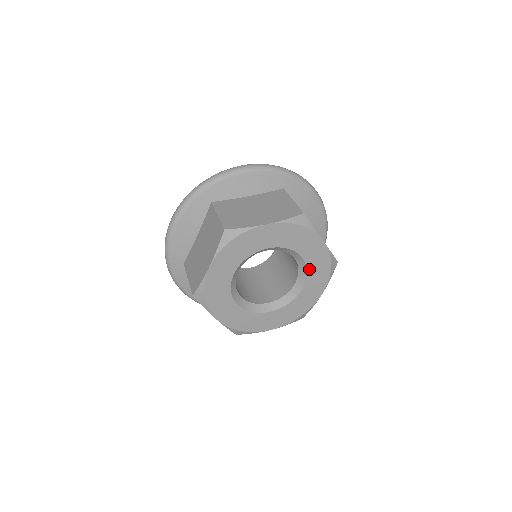
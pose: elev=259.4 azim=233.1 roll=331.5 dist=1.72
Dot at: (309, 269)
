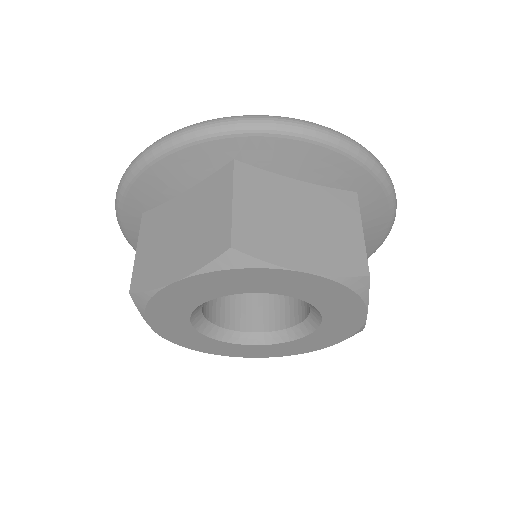
Dot at: (320, 329)
